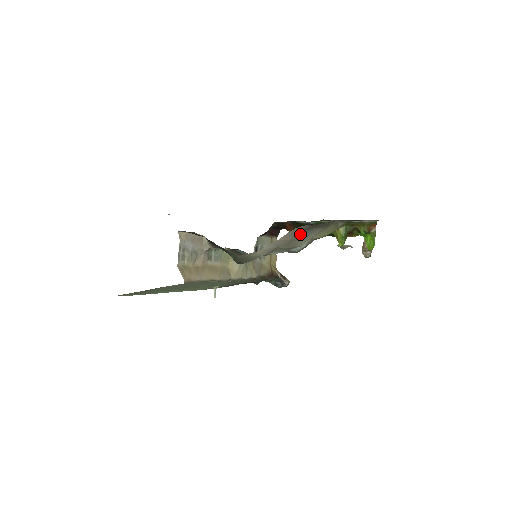
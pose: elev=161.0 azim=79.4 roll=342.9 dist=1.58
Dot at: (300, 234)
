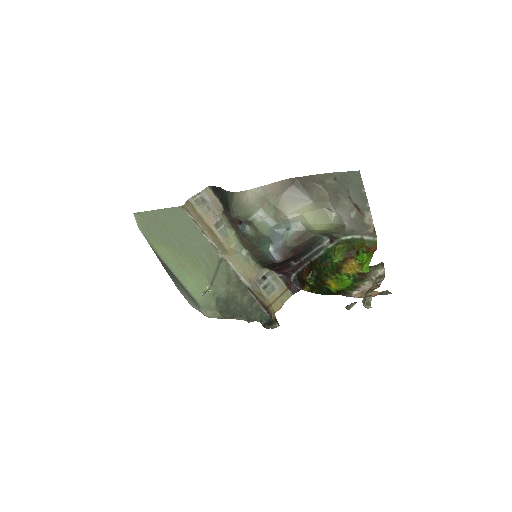
Dot at: (288, 188)
